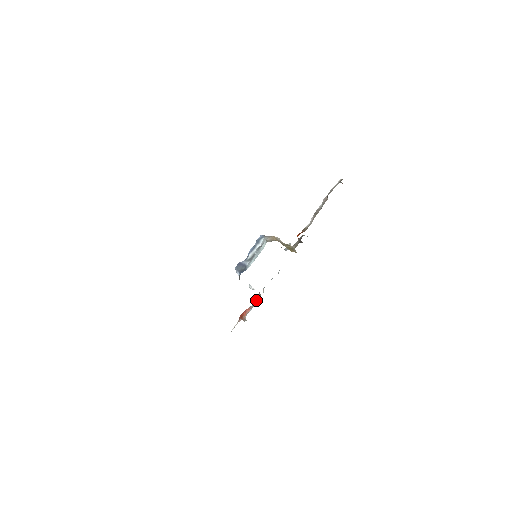
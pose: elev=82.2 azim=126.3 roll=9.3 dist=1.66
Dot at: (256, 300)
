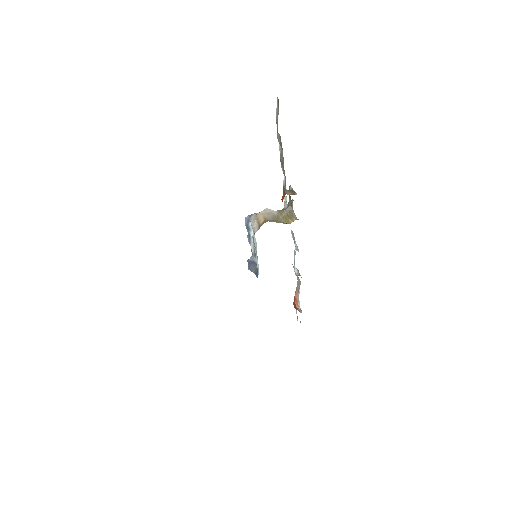
Dot at: (297, 279)
